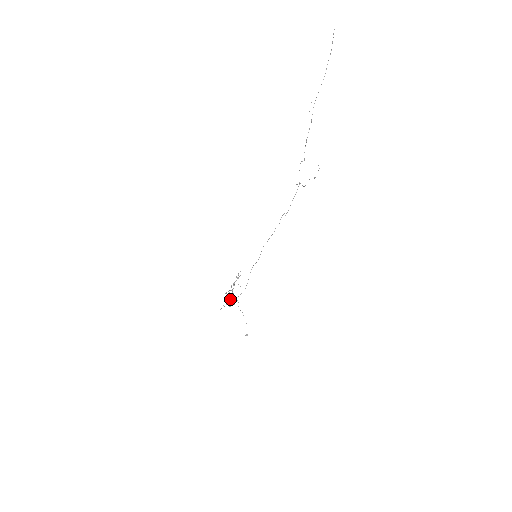
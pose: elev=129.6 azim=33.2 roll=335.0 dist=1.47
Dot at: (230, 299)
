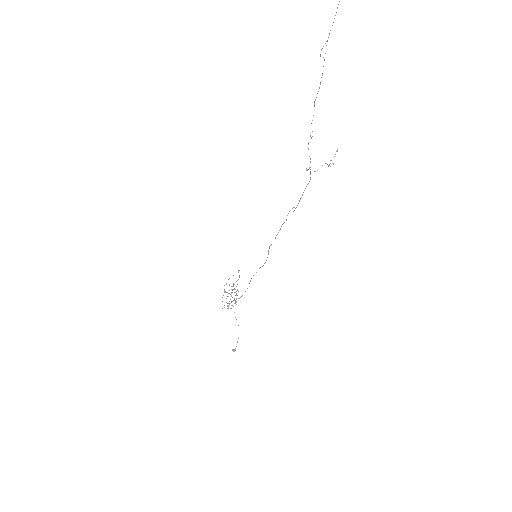
Dot at: (235, 300)
